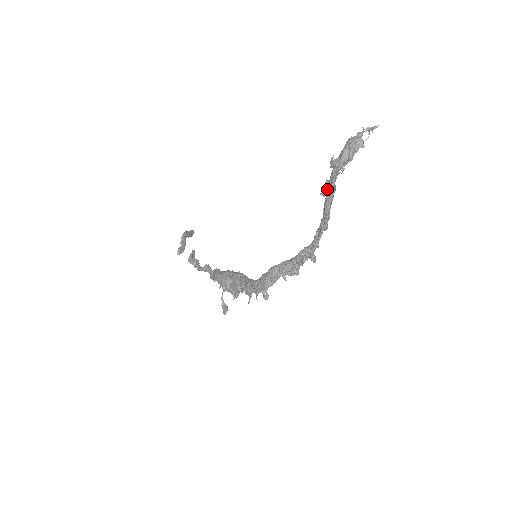
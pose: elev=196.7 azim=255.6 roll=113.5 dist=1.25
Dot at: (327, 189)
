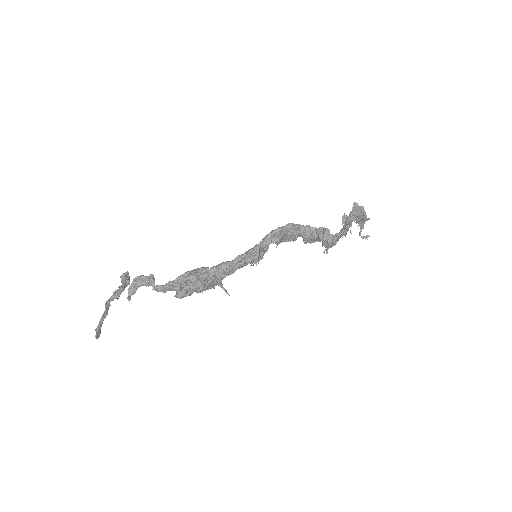
Dot at: (349, 215)
